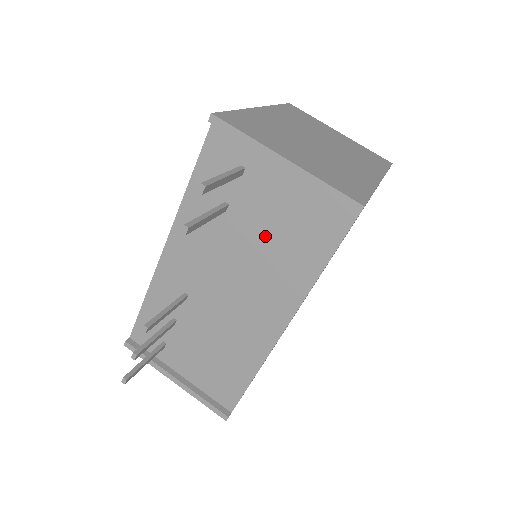
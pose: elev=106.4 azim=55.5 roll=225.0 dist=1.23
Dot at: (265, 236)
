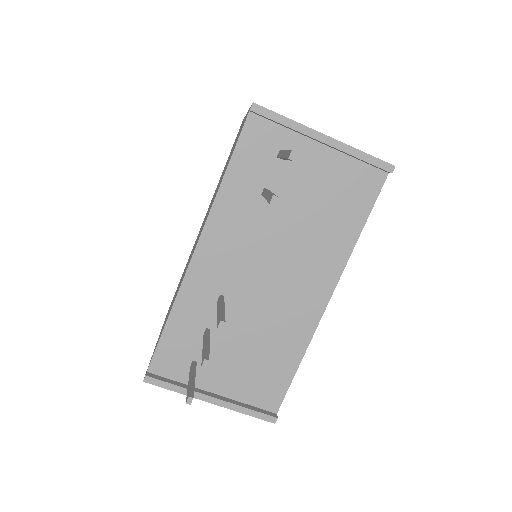
Dot at: (306, 213)
